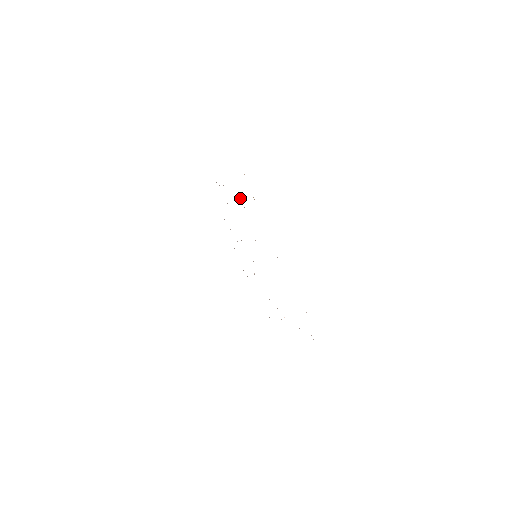
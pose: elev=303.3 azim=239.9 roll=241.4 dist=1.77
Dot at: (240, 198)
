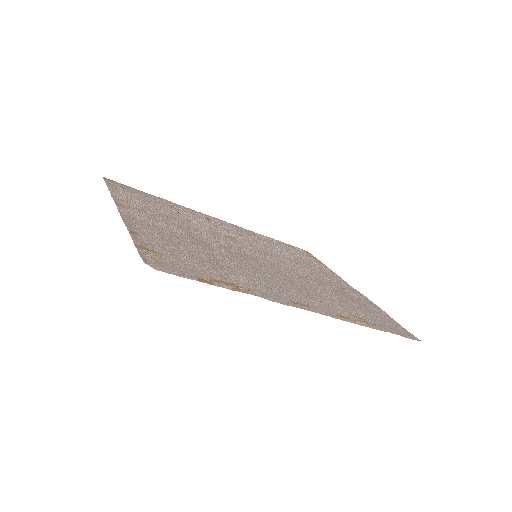
Dot at: (204, 258)
